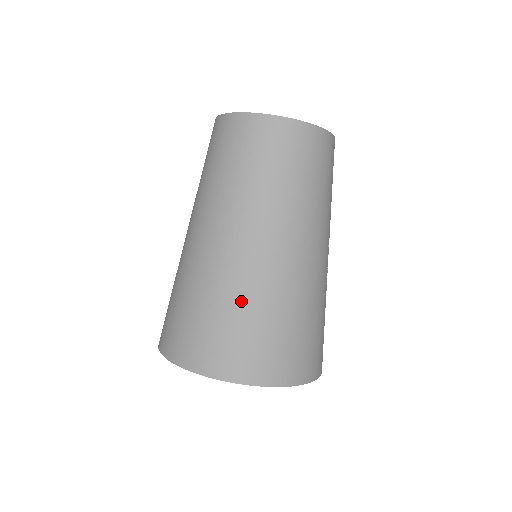
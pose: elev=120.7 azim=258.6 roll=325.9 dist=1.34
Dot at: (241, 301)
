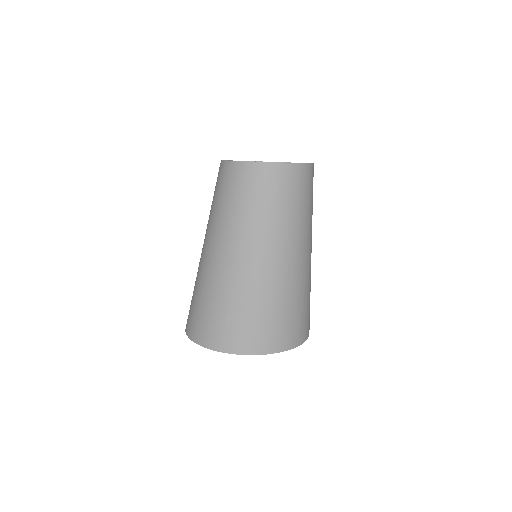
Dot at: (293, 295)
